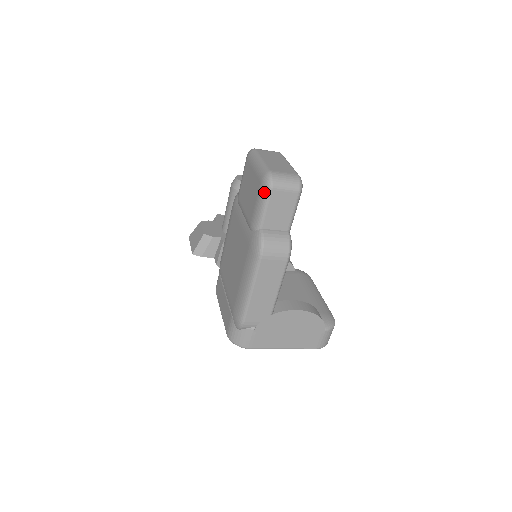
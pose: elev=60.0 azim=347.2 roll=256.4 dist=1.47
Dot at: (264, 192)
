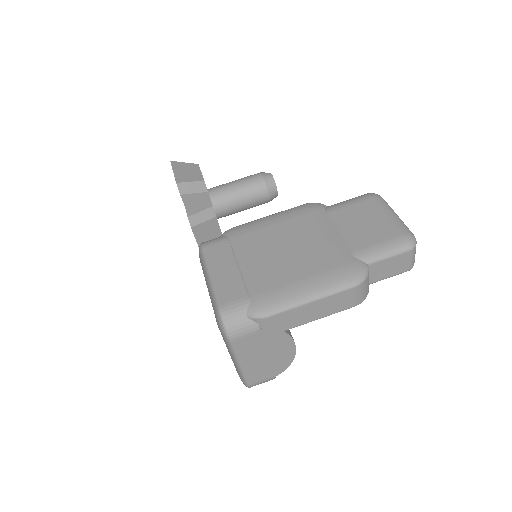
Dot at: (403, 245)
